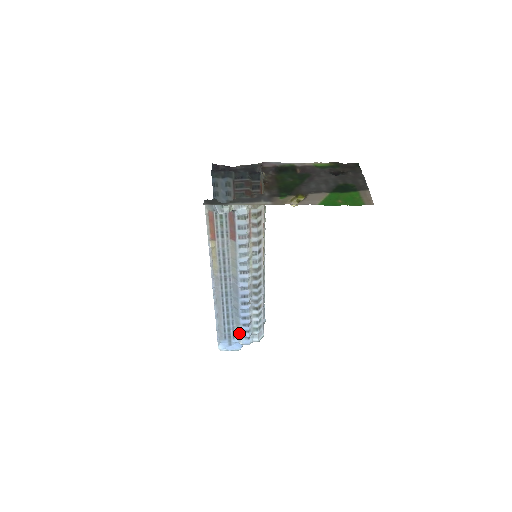
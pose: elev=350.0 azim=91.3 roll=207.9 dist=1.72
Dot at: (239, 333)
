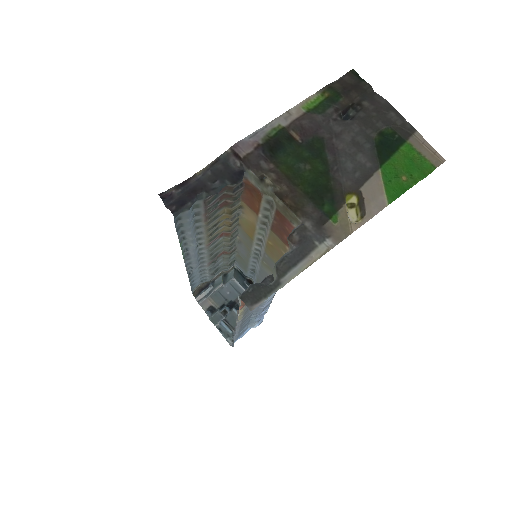
Dot at: (253, 325)
